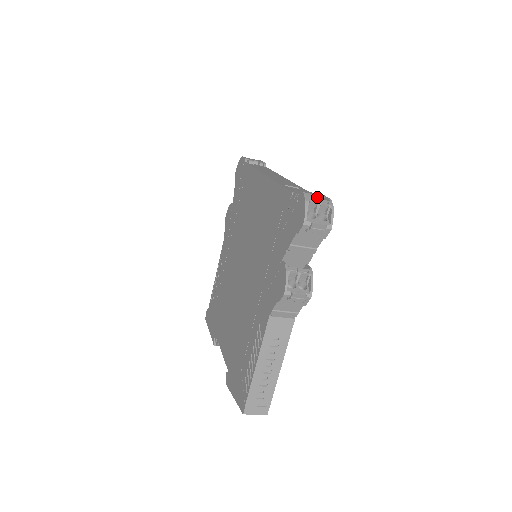
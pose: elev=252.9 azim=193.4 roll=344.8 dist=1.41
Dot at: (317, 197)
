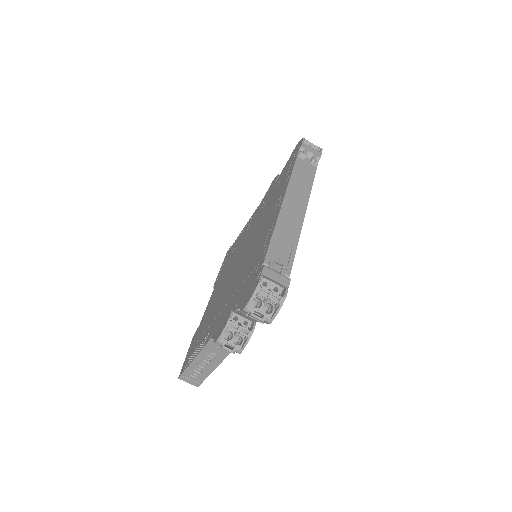
Dot at: (279, 283)
